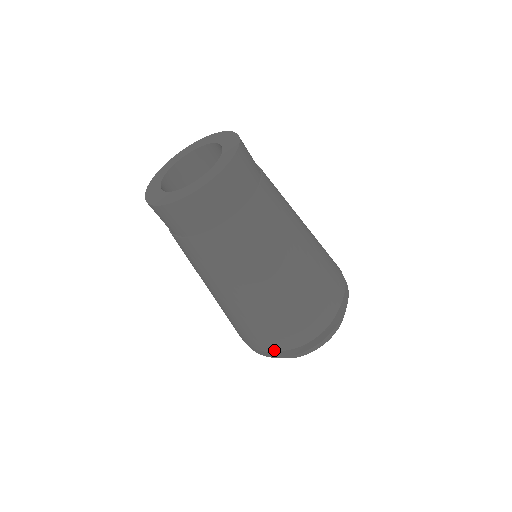
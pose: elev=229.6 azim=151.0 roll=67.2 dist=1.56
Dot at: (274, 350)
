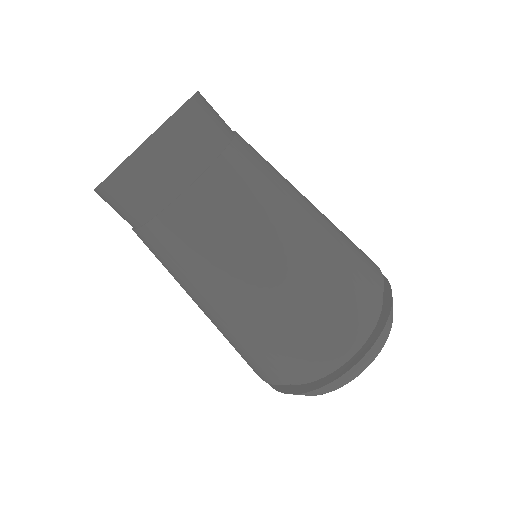
Dot at: (353, 341)
